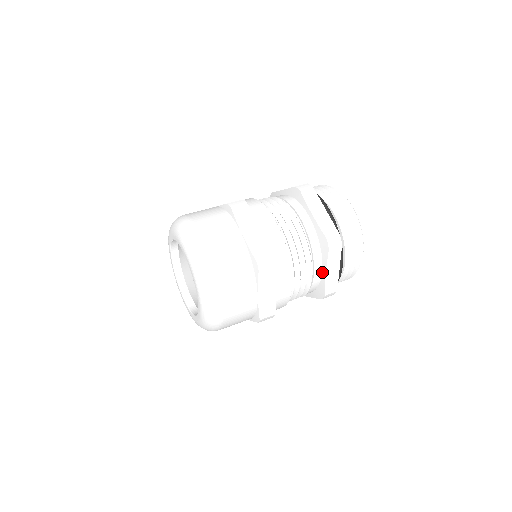
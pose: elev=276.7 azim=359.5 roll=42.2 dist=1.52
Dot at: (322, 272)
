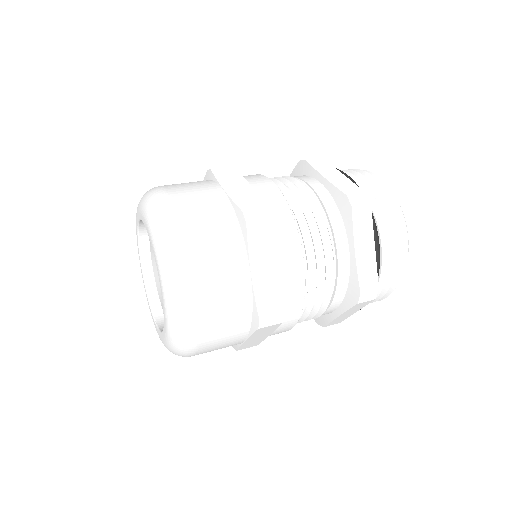
Dot at: (334, 311)
